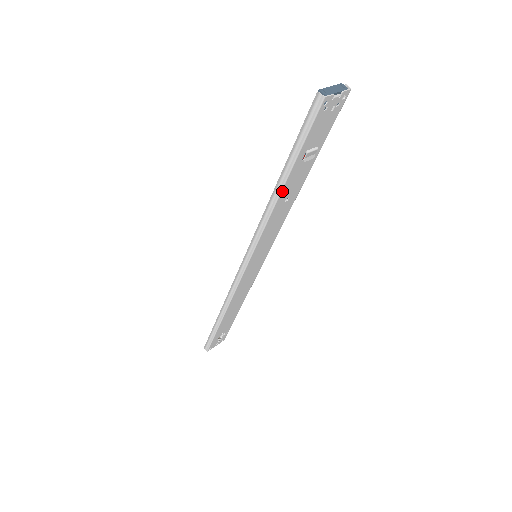
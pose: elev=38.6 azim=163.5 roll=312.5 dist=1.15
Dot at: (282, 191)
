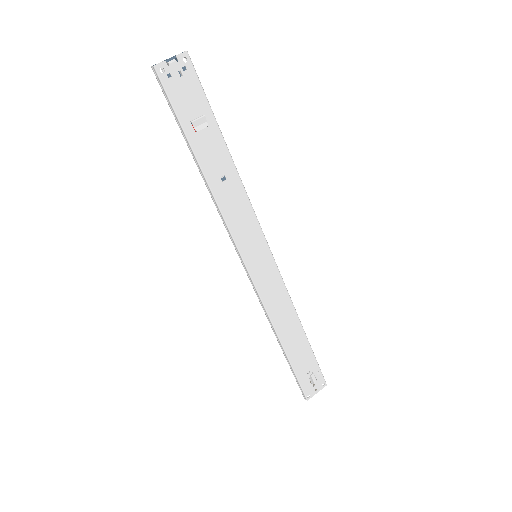
Dot at: (203, 169)
